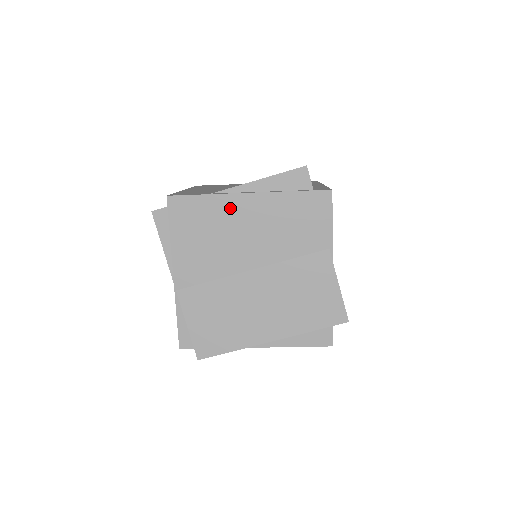
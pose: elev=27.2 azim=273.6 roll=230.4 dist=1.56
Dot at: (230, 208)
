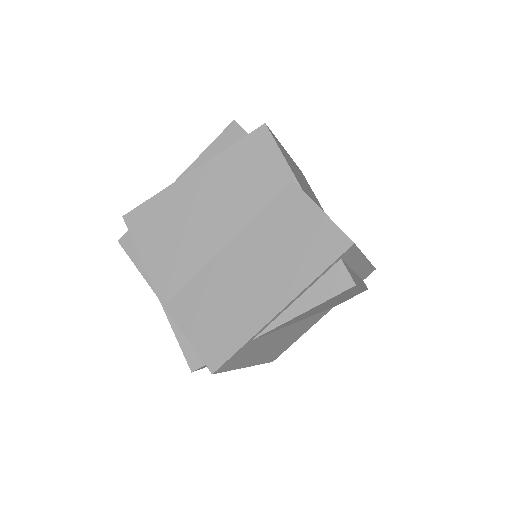
Dot at: (180, 195)
